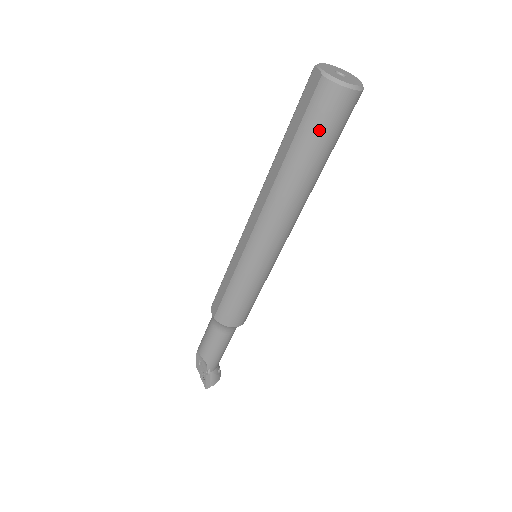
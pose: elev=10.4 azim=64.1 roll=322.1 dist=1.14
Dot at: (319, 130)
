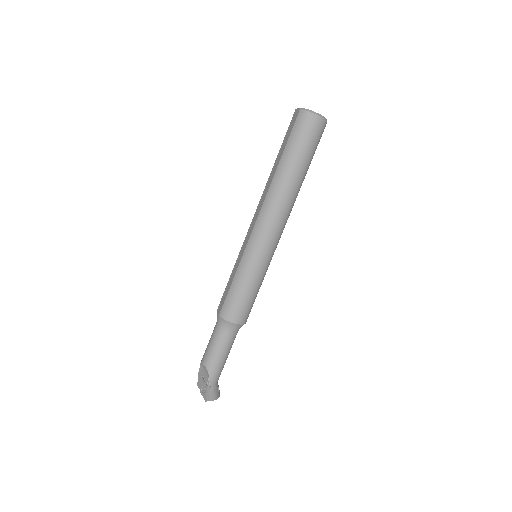
Dot at: (300, 142)
